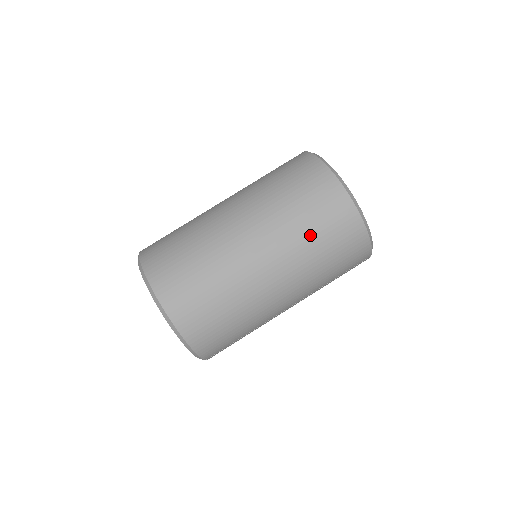
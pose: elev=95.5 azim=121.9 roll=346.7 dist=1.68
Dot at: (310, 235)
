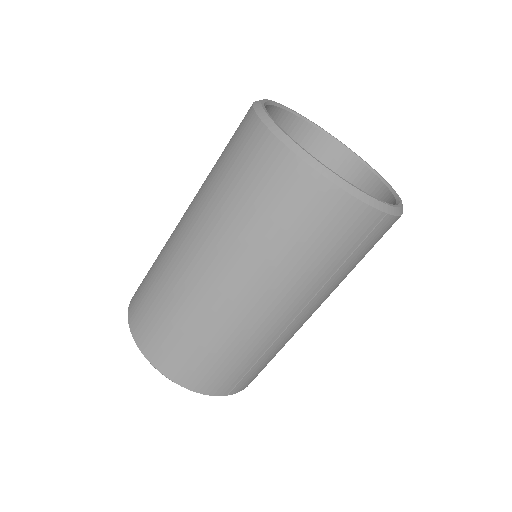
Dot at: (253, 221)
